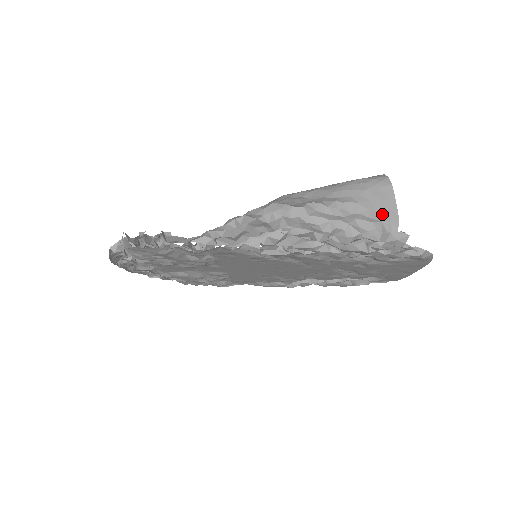
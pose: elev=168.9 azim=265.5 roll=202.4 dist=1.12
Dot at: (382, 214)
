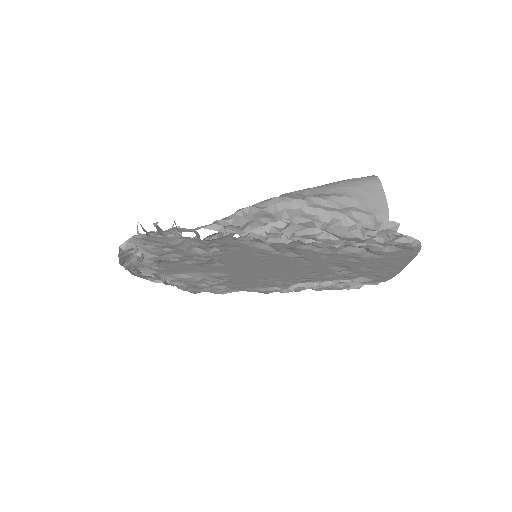
Dot at: (374, 207)
